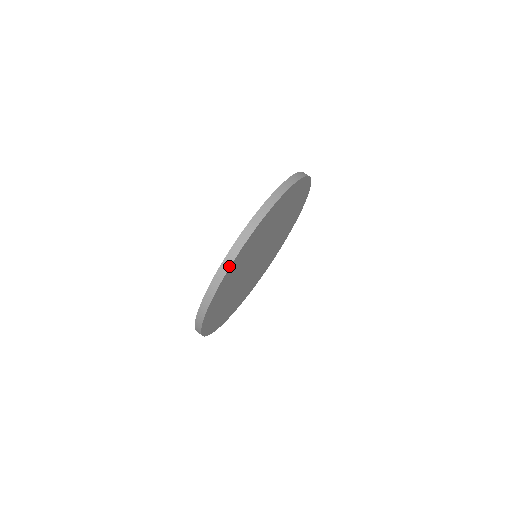
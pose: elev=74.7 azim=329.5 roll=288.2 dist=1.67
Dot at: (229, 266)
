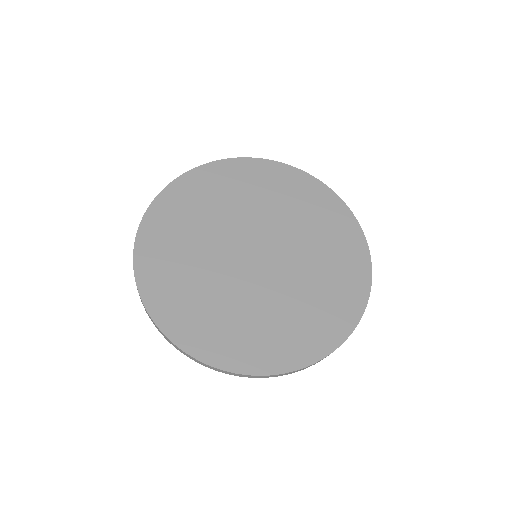
Dot at: (198, 167)
